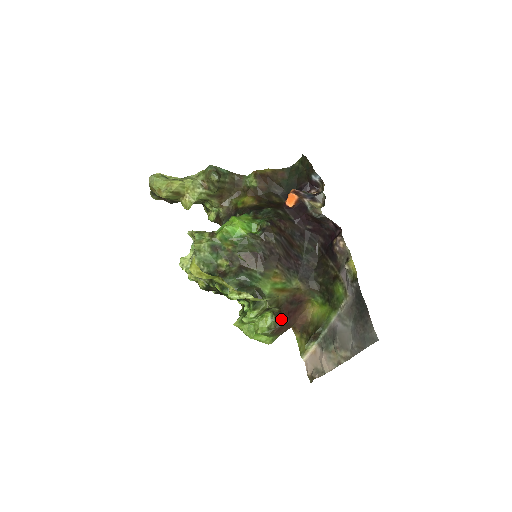
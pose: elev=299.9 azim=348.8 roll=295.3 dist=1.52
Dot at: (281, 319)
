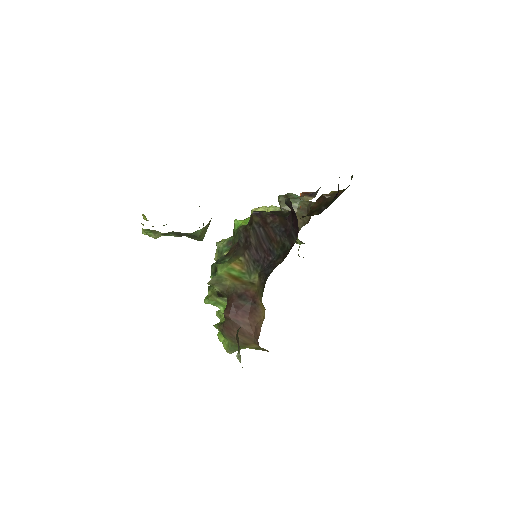
Dot at: (225, 310)
